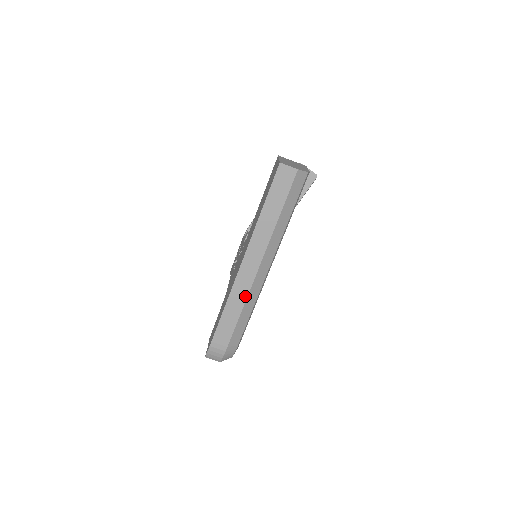
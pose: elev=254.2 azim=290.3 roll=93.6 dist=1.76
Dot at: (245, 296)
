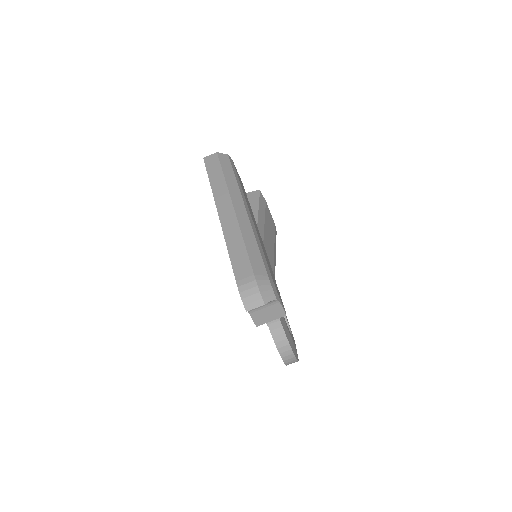
Dot at: (238, 230)
